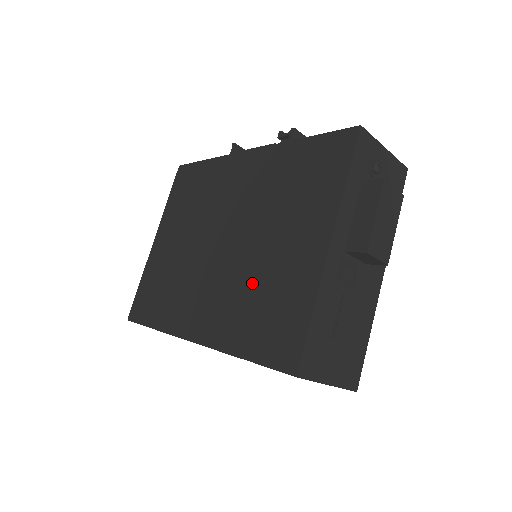
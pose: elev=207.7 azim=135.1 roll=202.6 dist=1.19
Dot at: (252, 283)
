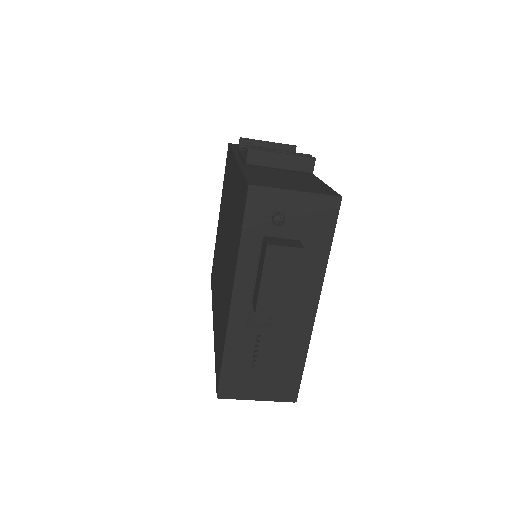
Dot at: (221, 301)
